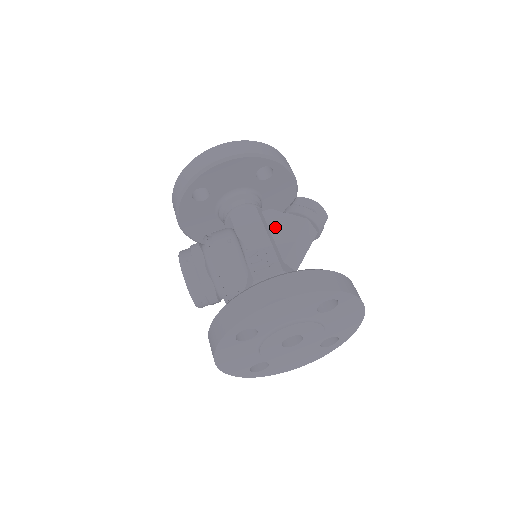
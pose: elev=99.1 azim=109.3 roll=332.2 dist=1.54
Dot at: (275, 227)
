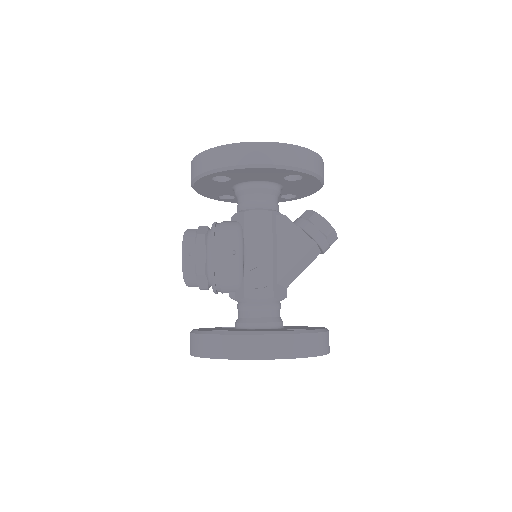
Dot at: (283, 240)
